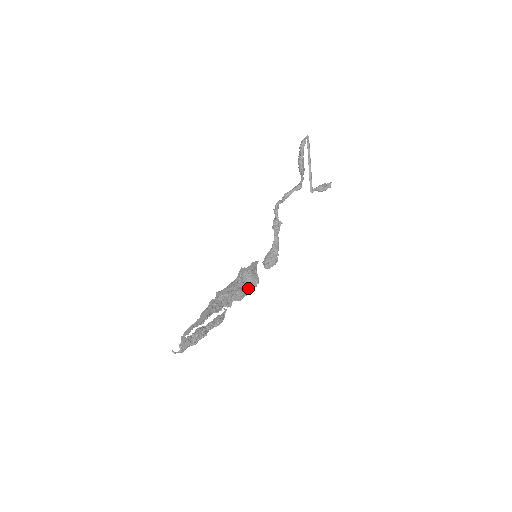
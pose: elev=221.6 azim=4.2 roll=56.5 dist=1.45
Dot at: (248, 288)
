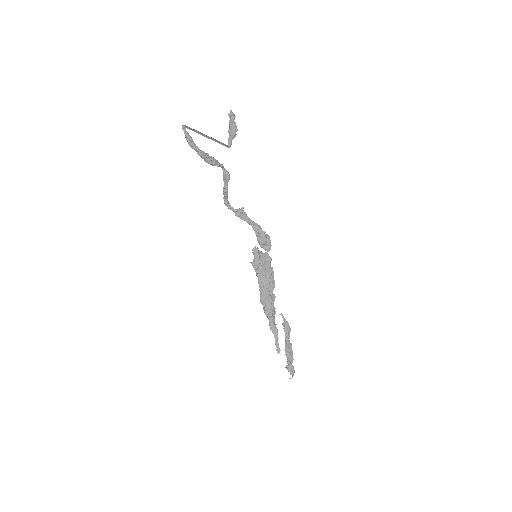
Dot at: (269, 270)
